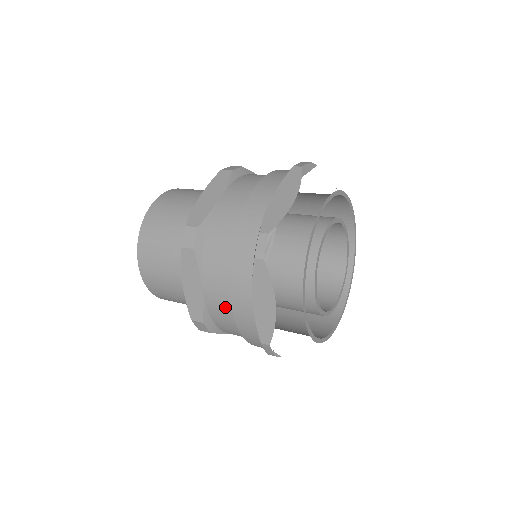
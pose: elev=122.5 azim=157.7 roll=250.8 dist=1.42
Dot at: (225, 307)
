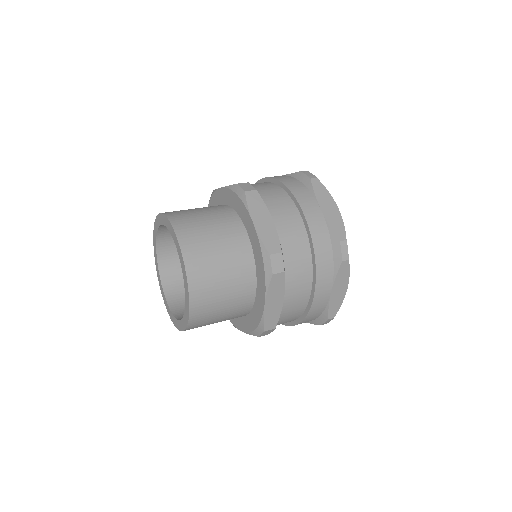
Dot at: (296, 230)
